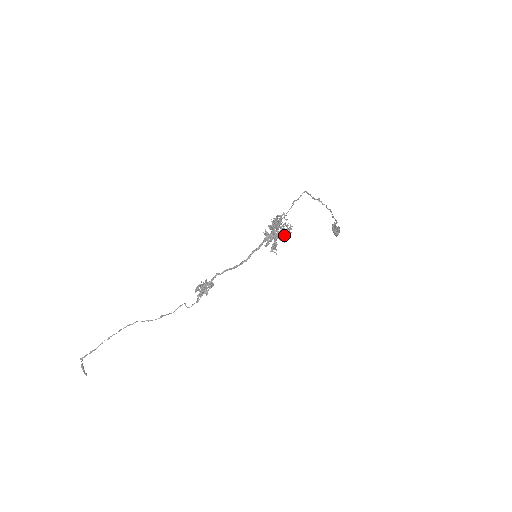
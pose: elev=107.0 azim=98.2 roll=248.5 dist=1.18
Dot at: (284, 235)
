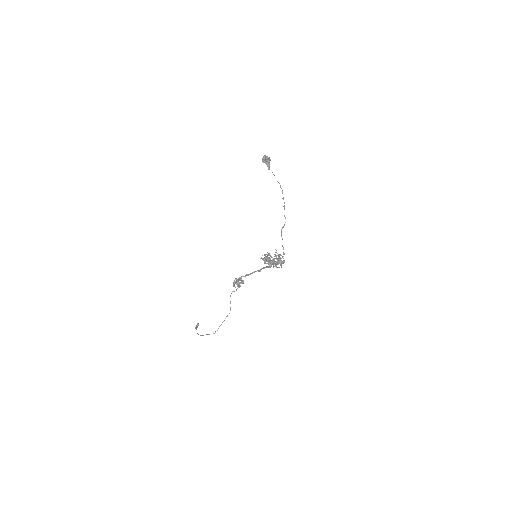
Dot at: (280, 262)
